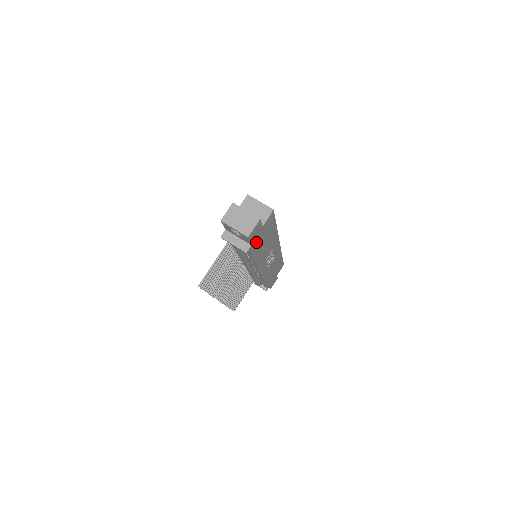
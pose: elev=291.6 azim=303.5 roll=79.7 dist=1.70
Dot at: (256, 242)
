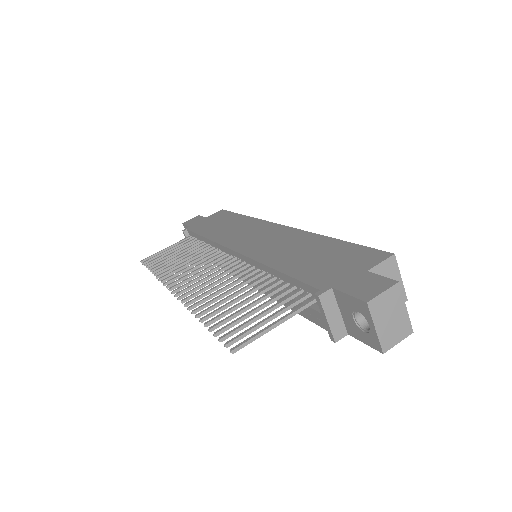
Dot at: occluded
